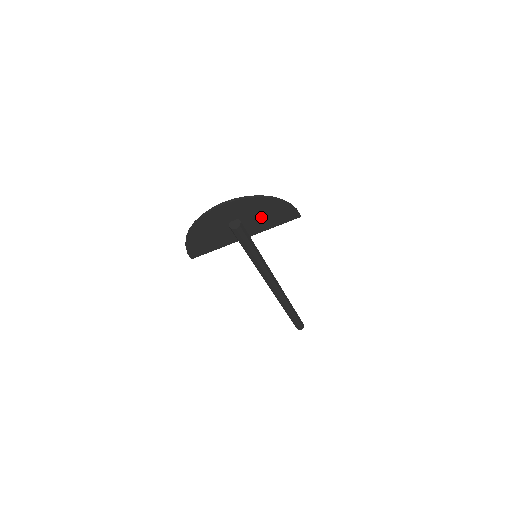
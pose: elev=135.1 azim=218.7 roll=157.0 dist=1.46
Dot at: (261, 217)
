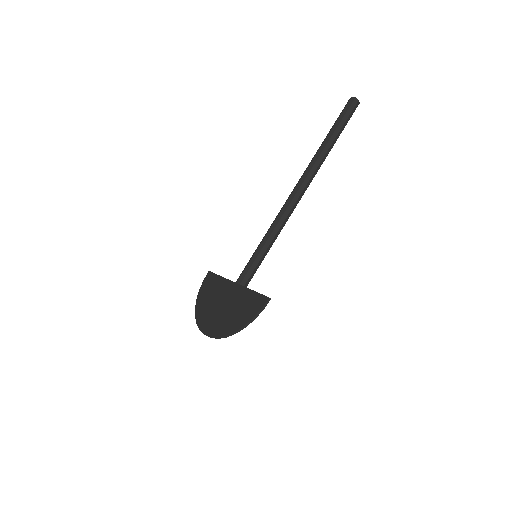
Dot at: (238, 309)
